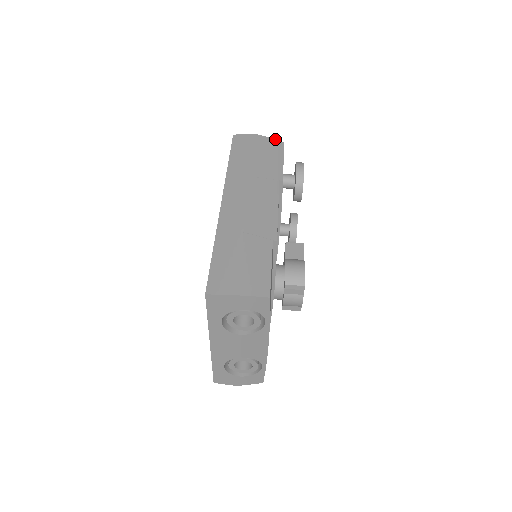
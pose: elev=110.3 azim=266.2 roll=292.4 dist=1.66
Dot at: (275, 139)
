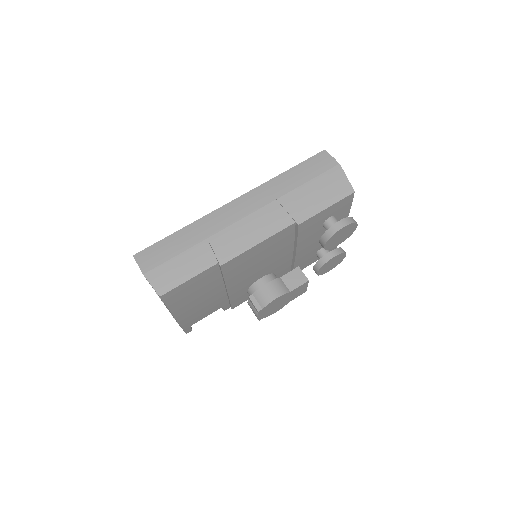
Dot at: occluded
